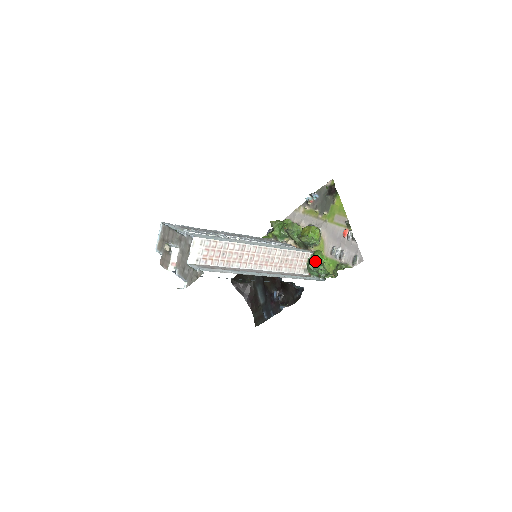
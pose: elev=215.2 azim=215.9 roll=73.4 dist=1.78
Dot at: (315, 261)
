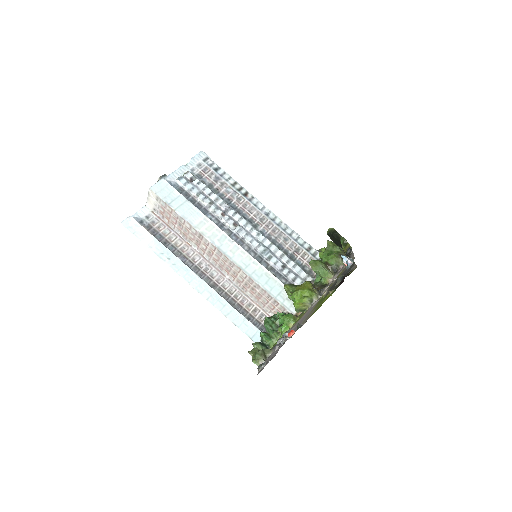
Dot at: (278, 321)
